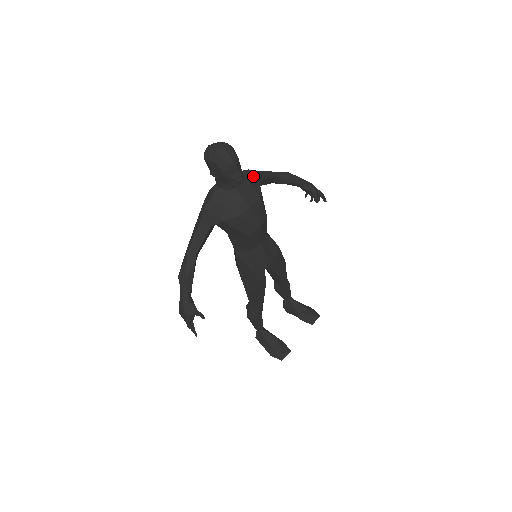
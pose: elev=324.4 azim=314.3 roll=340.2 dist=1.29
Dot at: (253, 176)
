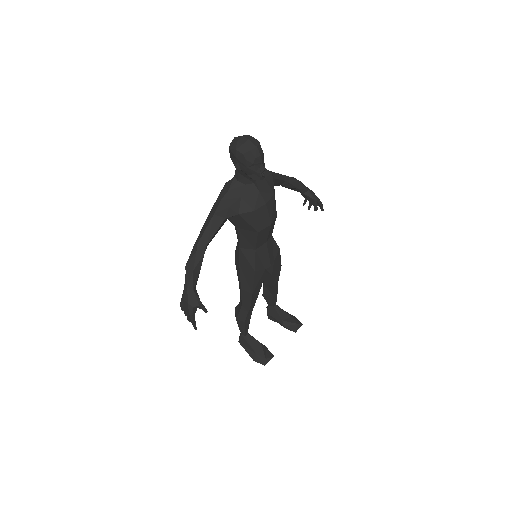
Dot at: (269, 174)
